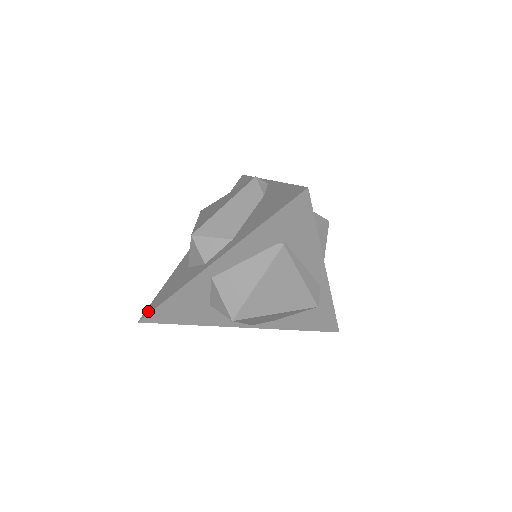
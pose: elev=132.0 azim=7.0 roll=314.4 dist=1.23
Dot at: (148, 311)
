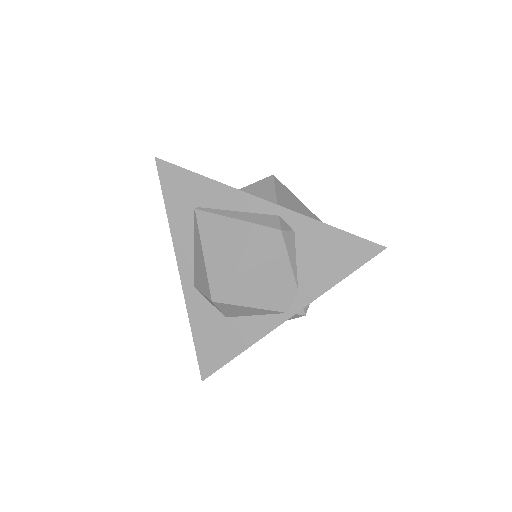
Dot at: (202, 365)
